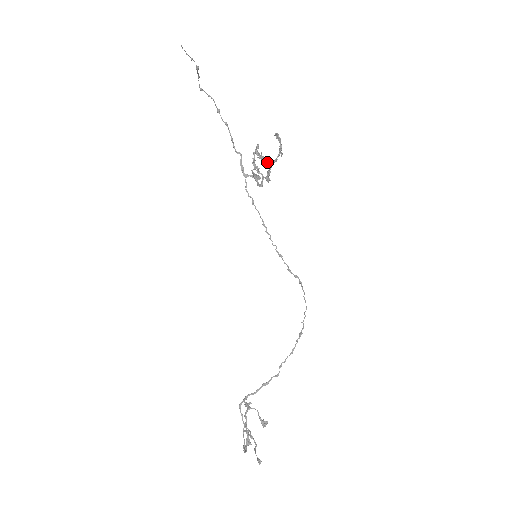
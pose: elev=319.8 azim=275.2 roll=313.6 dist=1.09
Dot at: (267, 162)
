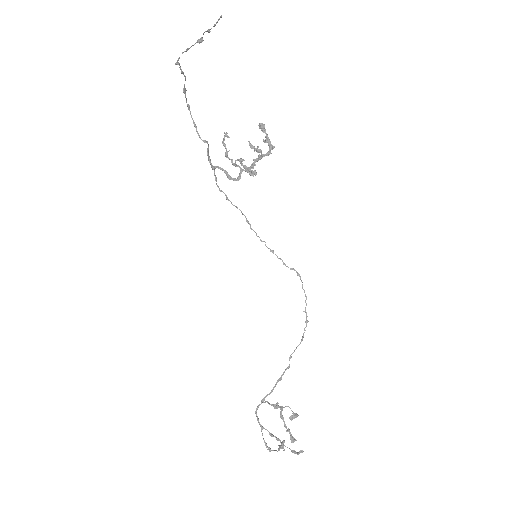
Dot at: (261, 155)
